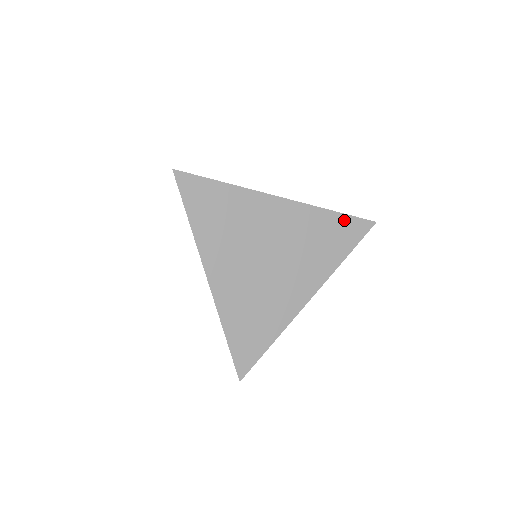
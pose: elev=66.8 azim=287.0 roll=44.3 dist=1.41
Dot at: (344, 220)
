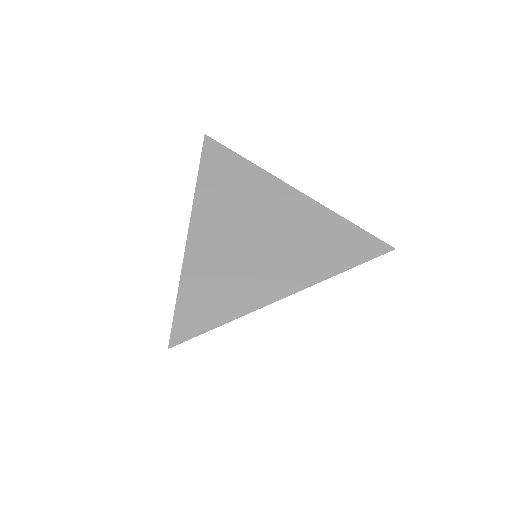
Dot at: occluded
